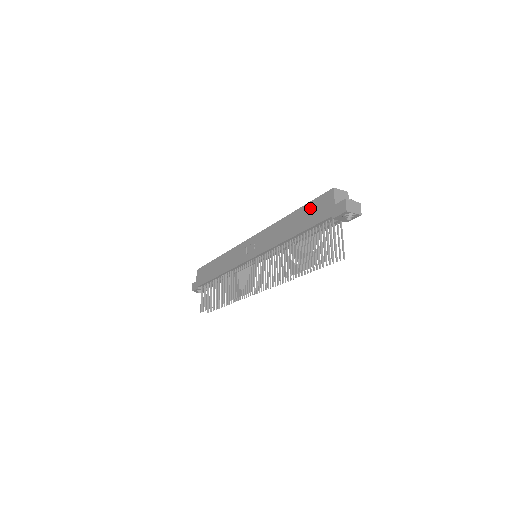
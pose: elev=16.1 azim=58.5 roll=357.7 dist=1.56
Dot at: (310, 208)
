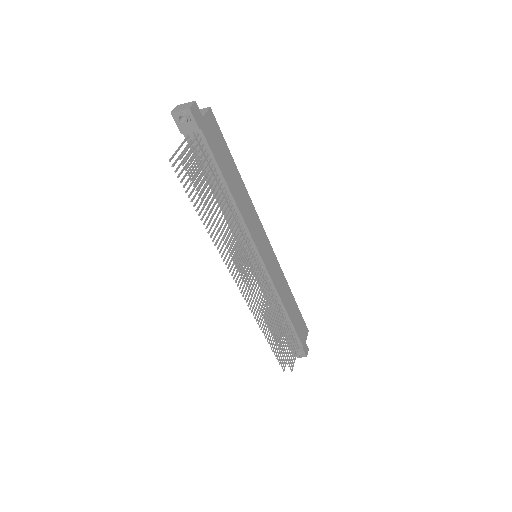
Dot at: occluded
